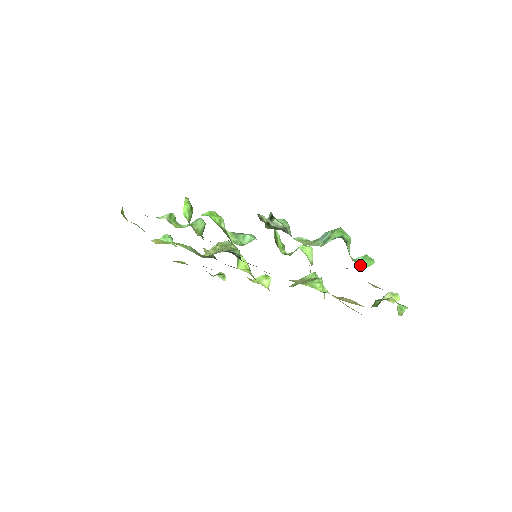
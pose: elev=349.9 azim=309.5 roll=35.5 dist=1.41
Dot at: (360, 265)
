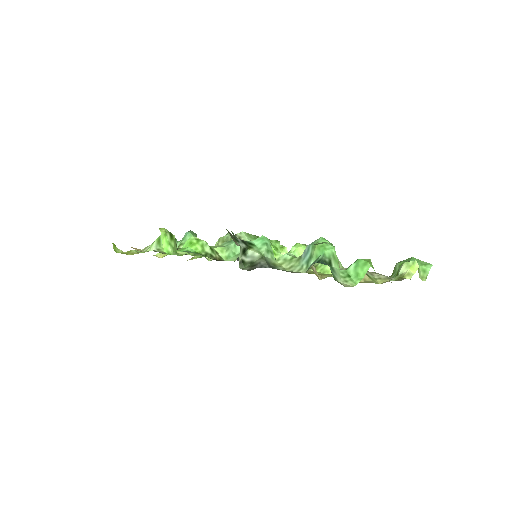
Dot at: (352, 282)
